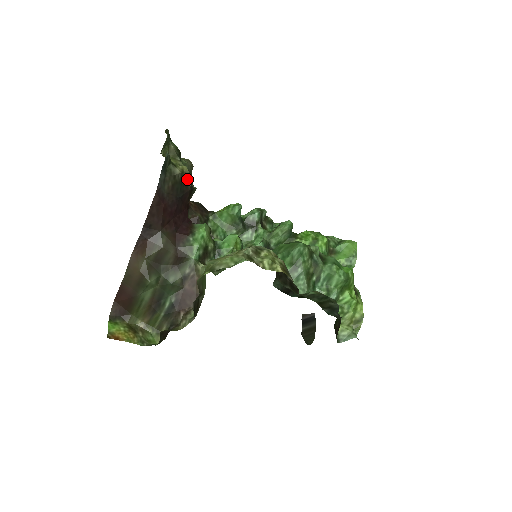
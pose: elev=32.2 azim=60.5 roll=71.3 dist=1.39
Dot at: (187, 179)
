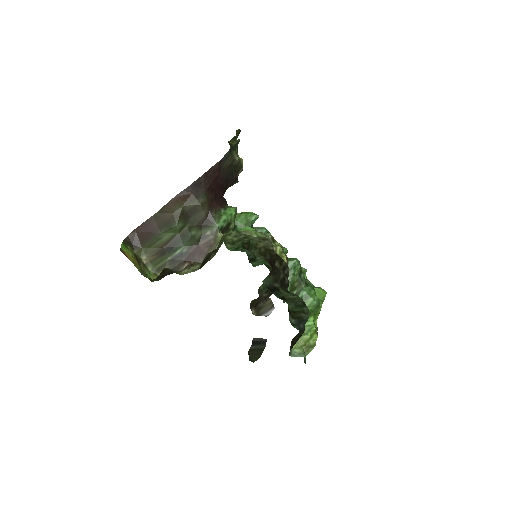
Dot at: (239, 168)
